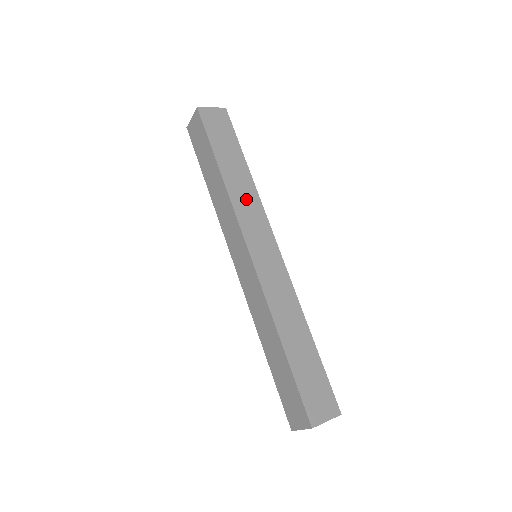
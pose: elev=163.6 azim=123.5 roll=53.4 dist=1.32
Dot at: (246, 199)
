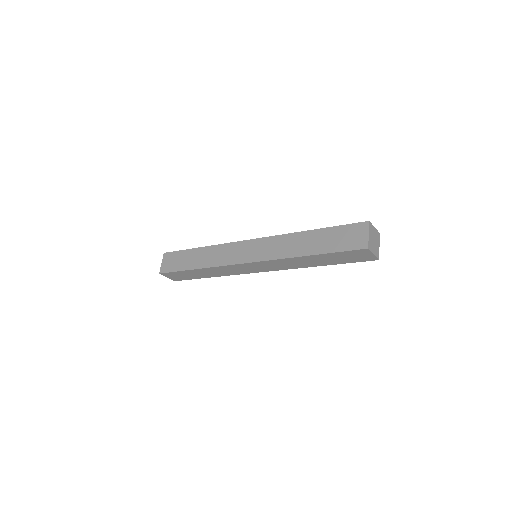
Dot at: occluded
